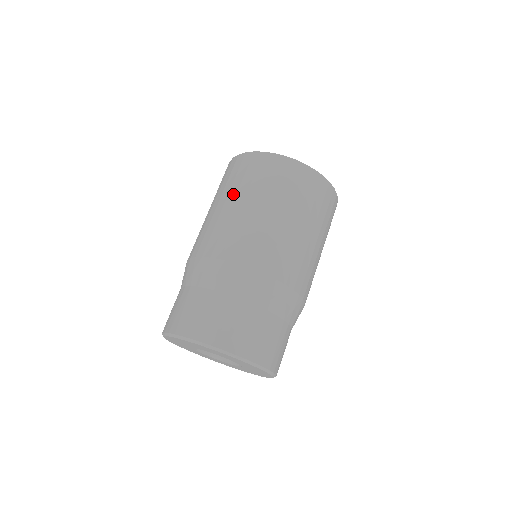
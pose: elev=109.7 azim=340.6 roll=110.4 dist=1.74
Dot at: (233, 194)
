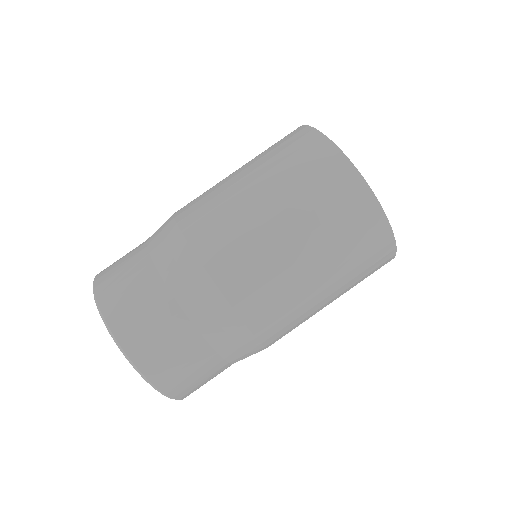
Dot at: (295, 214)
